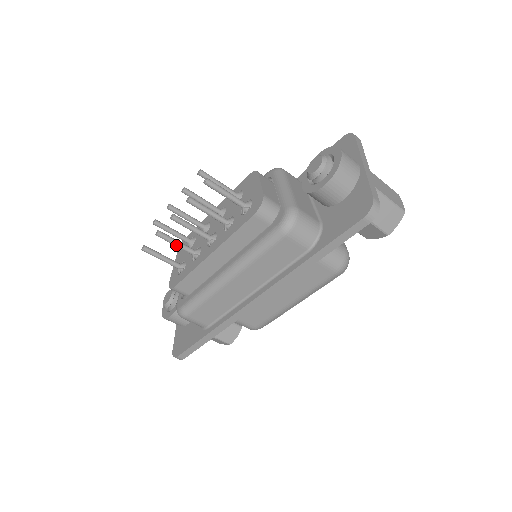
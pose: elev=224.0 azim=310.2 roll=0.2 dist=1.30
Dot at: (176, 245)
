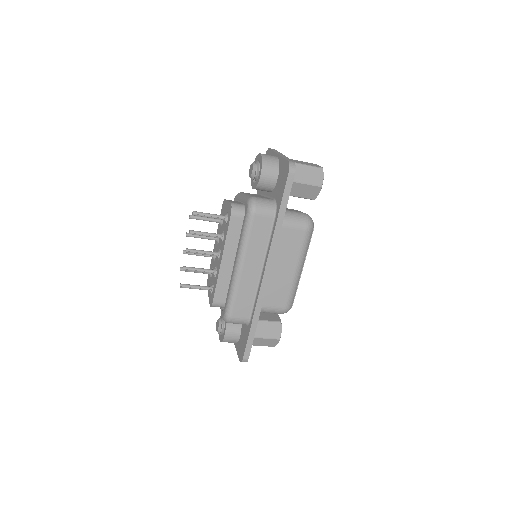
Dot at: (199, 271)
